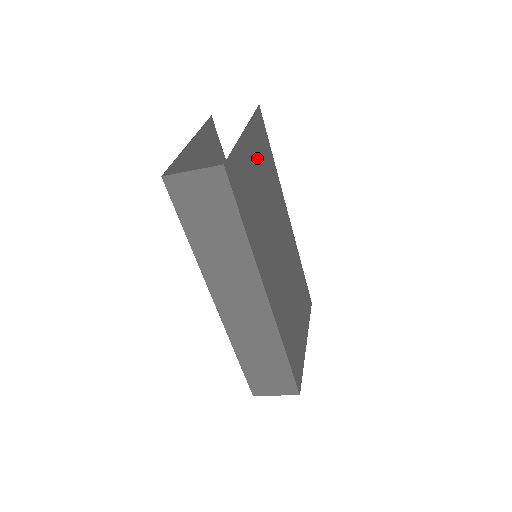
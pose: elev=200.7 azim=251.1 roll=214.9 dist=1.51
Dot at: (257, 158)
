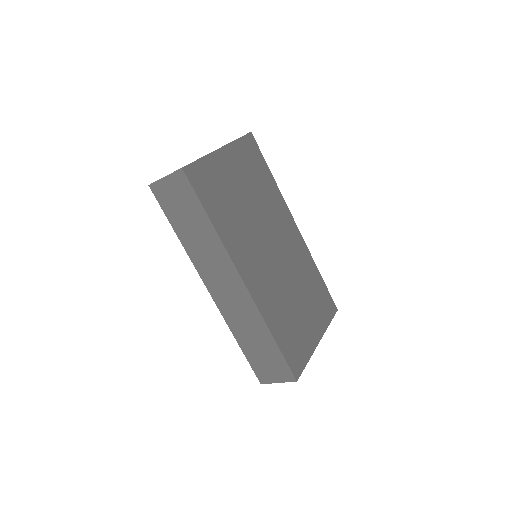
Dot at: (241, 171)
